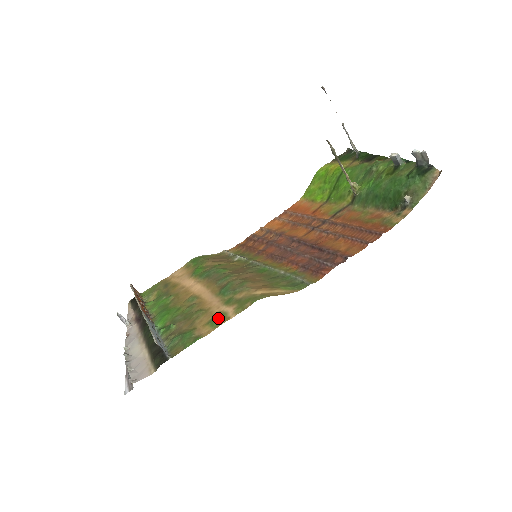
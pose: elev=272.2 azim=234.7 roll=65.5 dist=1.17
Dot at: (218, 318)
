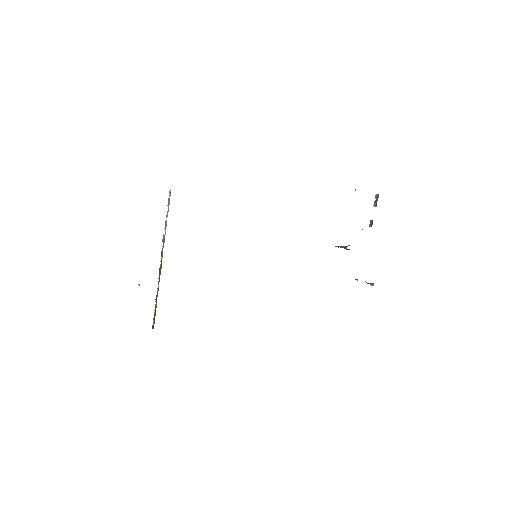
Dot at: occluded
